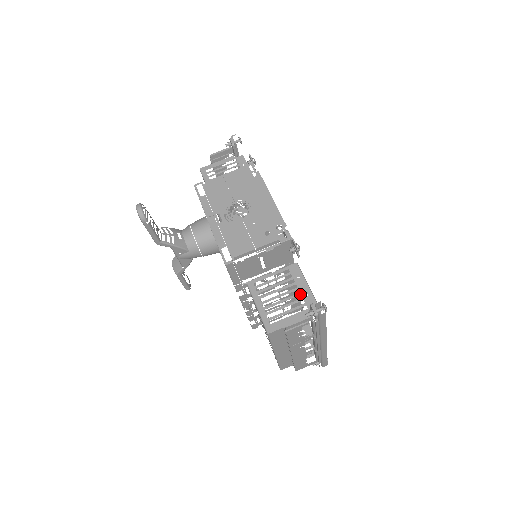
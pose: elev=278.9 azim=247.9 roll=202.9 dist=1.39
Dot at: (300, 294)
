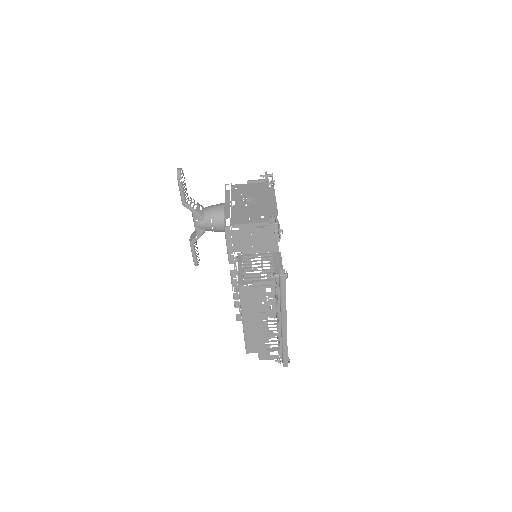
Dot at: (274, 269)
